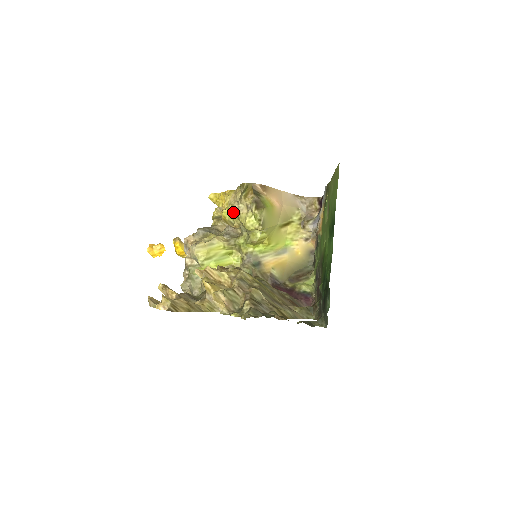
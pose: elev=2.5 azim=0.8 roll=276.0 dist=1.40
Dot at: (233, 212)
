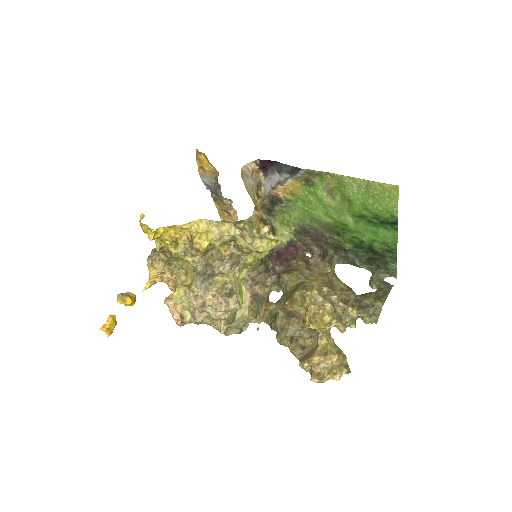
Dot at: (221, 243)
